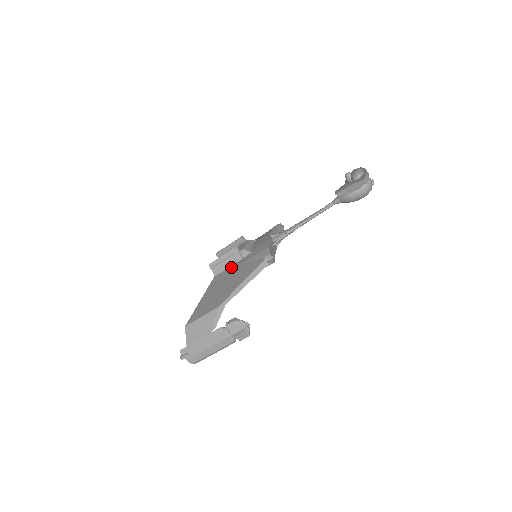
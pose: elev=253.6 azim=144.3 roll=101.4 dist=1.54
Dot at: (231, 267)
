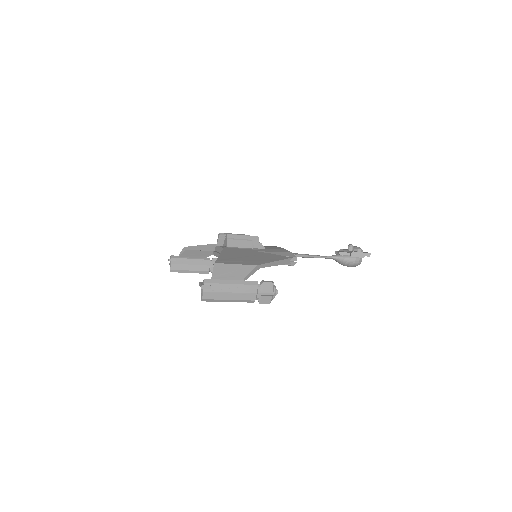
Dot at: occluded
